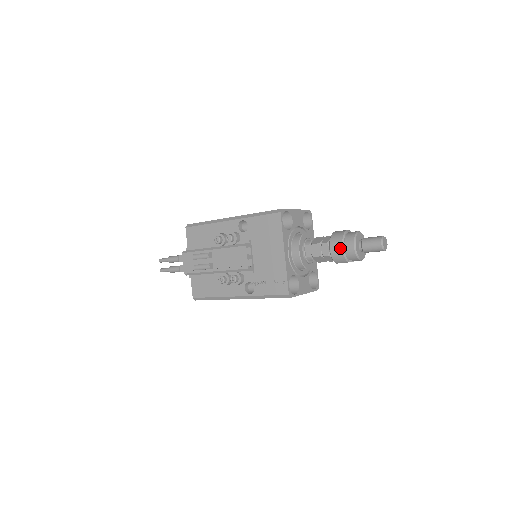
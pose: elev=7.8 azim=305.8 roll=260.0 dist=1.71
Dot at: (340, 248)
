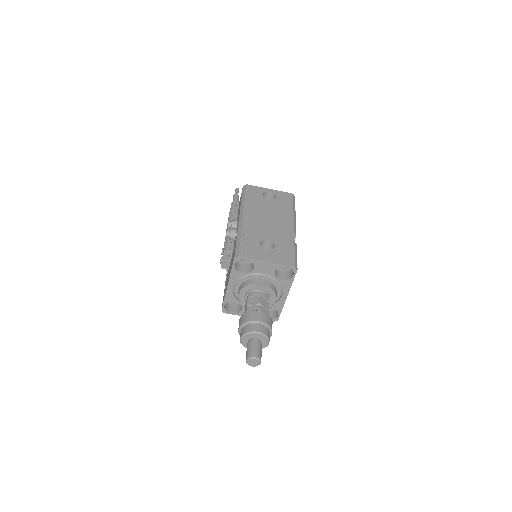
Dot at: occluded
